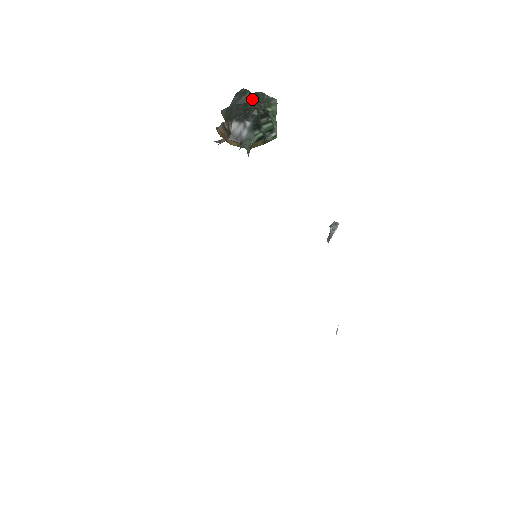
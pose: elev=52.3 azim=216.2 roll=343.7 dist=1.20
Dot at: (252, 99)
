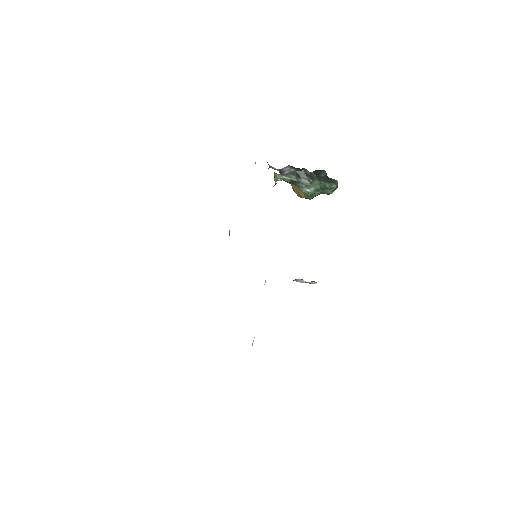
Dot at: (321, 174)
